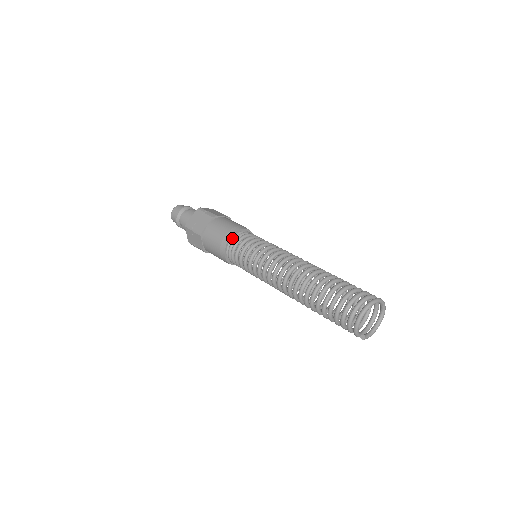
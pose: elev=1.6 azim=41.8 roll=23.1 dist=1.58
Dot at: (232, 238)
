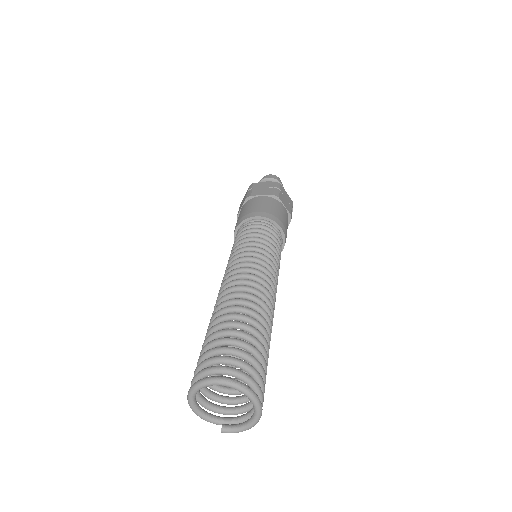
Dot at: (238, 230)
